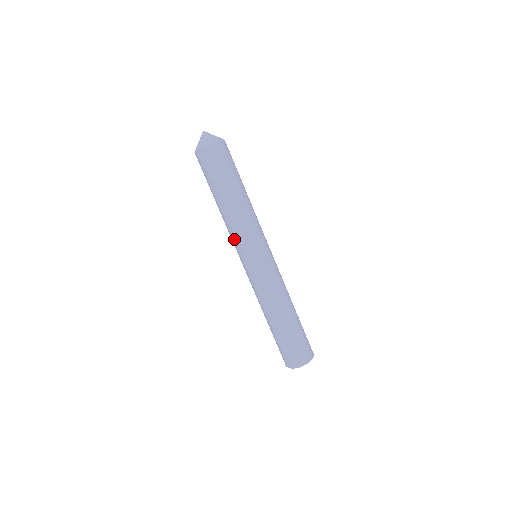
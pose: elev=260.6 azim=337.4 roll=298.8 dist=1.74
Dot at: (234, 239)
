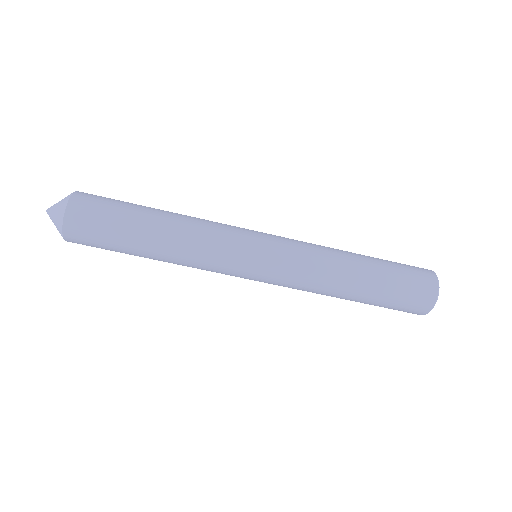
Dot at: occluded
